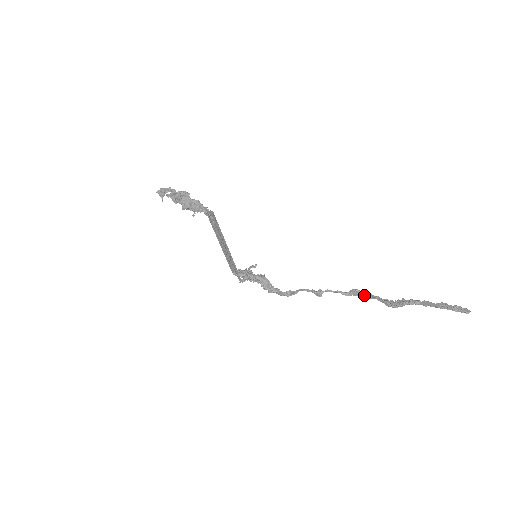
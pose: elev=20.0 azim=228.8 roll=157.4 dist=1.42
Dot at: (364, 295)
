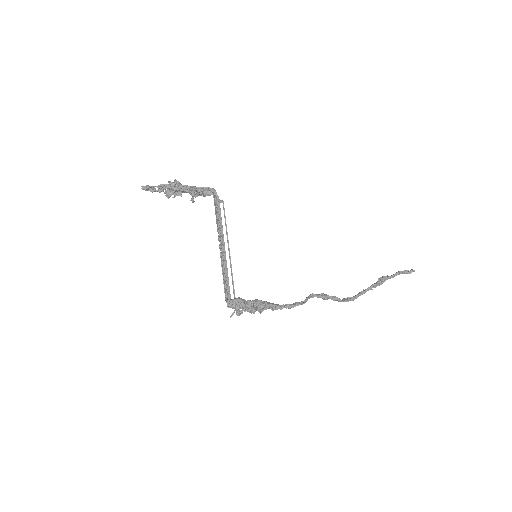
Dot at: (354, 296)
